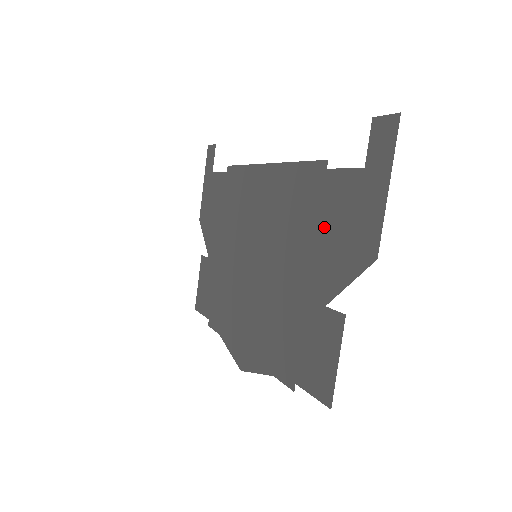
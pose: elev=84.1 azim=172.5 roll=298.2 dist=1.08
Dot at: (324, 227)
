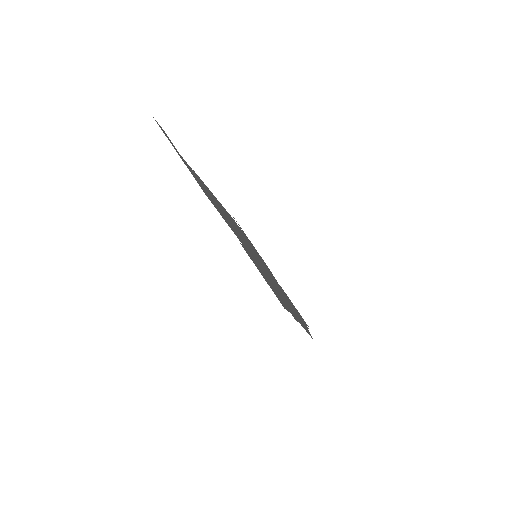
Dot at: occluded
